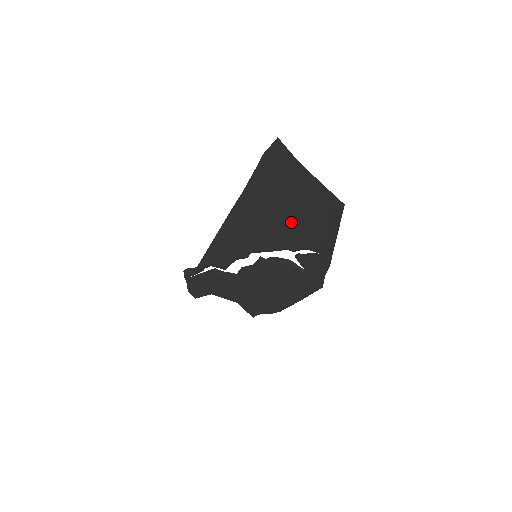
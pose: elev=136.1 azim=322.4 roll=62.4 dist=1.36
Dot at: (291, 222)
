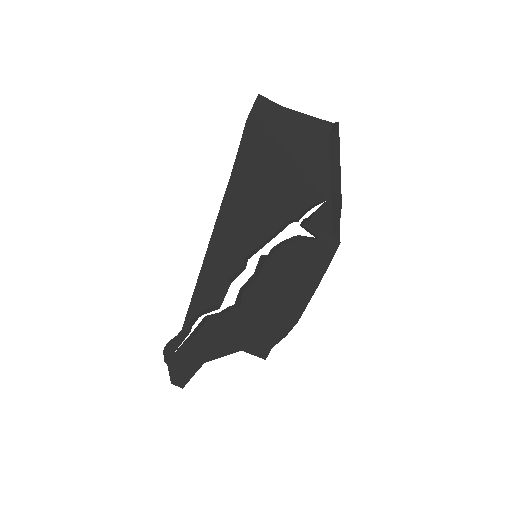
Dot at: (288, 181)
